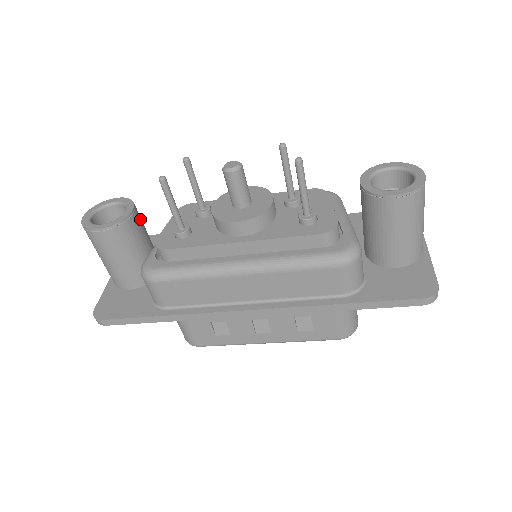
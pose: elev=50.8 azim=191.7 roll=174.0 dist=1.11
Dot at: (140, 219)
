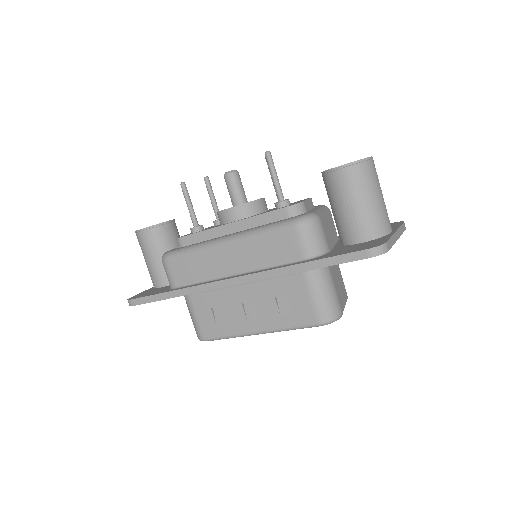
Dot at: (176, 231)
